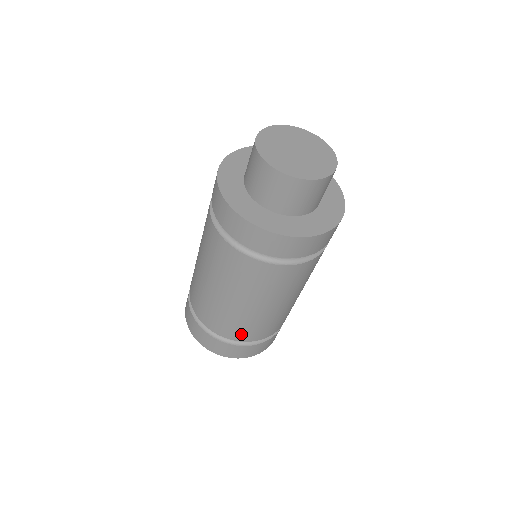
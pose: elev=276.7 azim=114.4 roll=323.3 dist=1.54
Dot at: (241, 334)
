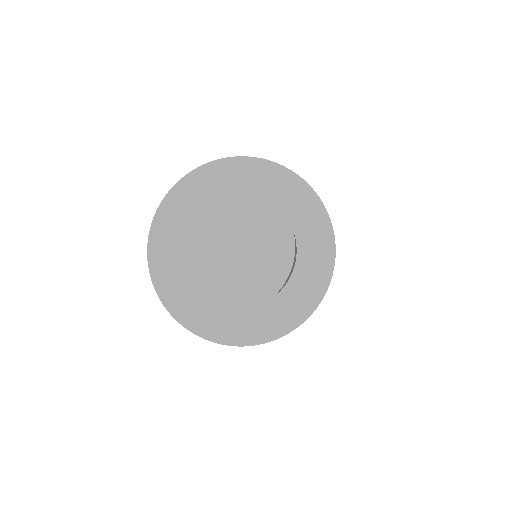
Dot at: occluded
